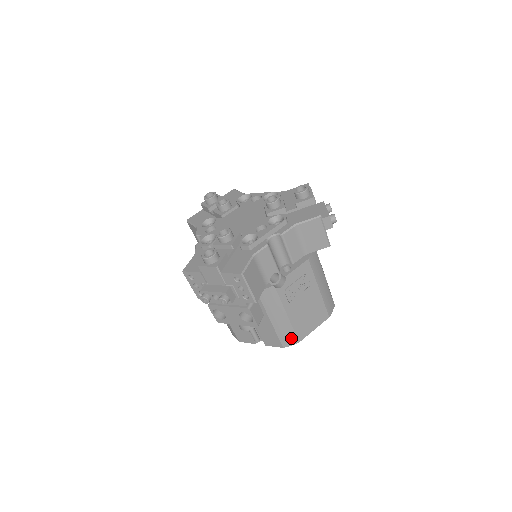
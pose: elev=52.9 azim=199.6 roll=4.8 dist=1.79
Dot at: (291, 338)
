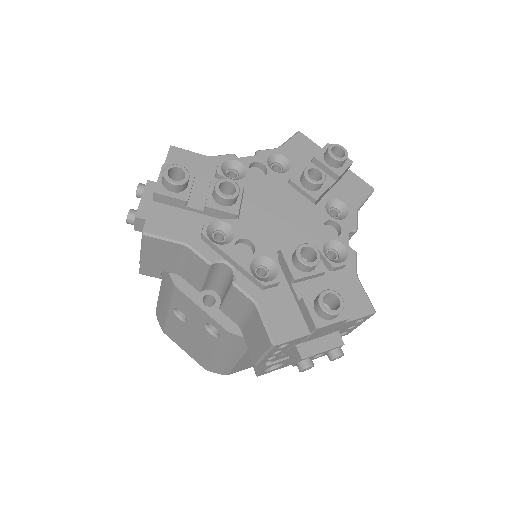
Dot at: occluded
